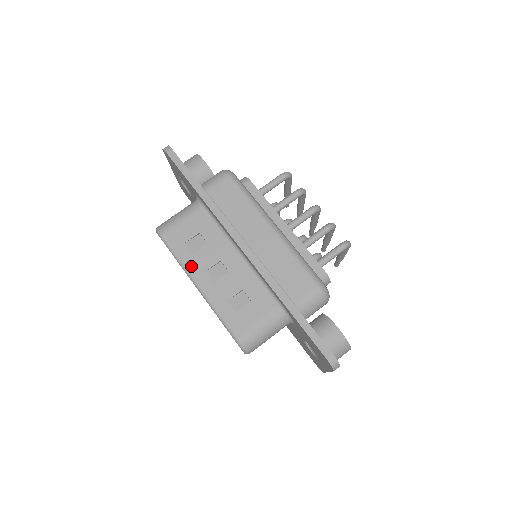
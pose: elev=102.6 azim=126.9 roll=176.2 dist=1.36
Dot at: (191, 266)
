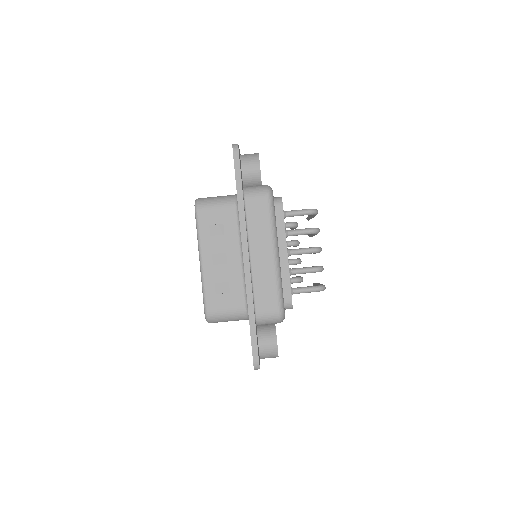
Dot at: (204, 244)
